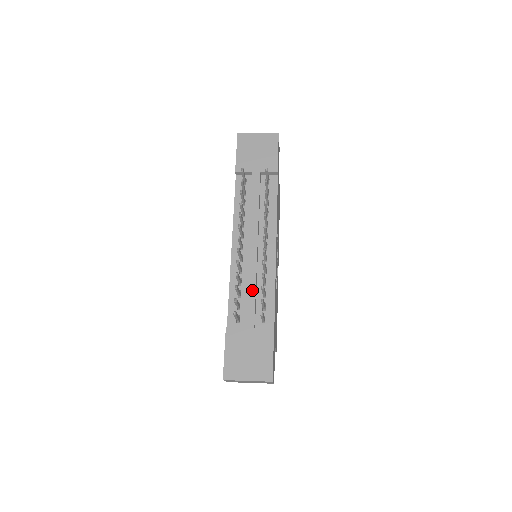
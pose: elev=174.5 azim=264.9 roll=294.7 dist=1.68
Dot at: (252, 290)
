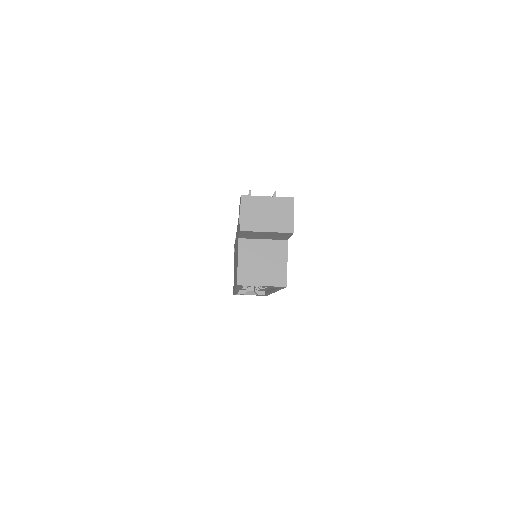
Dot at: occluded
